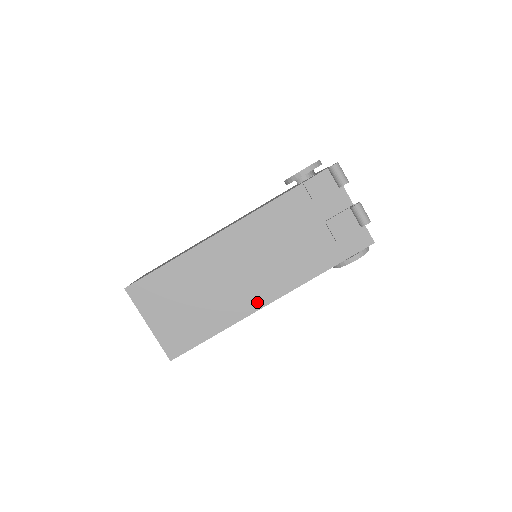
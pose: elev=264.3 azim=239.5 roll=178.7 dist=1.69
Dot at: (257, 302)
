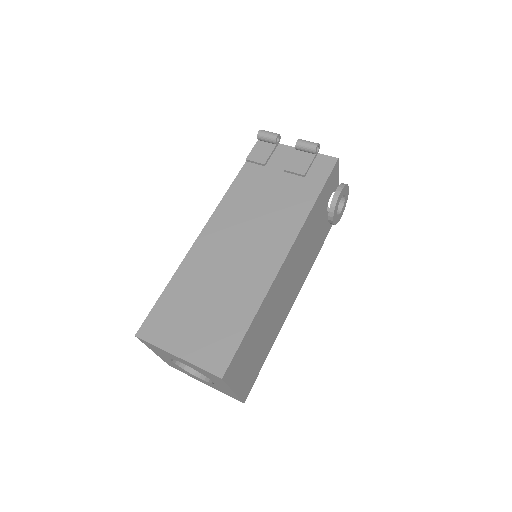
Dot at: (273, 264)
